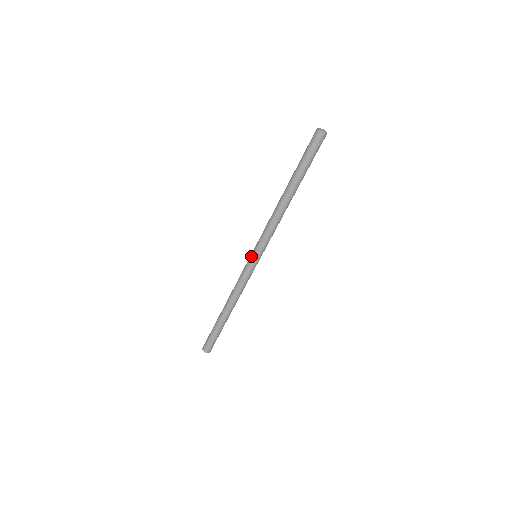
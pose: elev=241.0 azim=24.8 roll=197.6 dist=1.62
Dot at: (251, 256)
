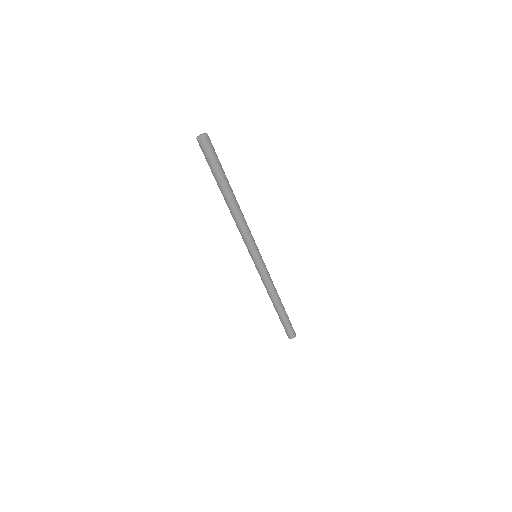
Dot at: (252, 259)
